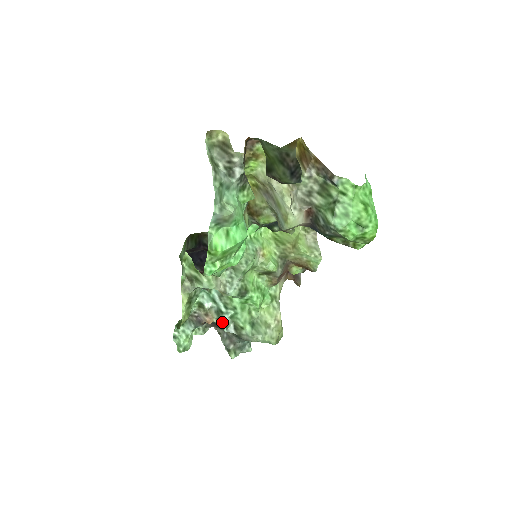
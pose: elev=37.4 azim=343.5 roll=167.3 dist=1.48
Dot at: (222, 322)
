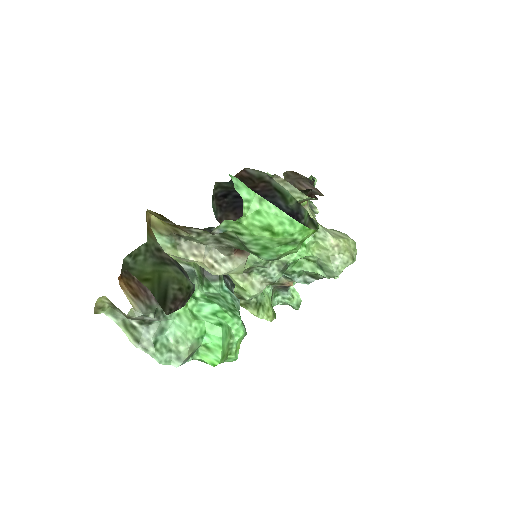
Dot at: occluded
